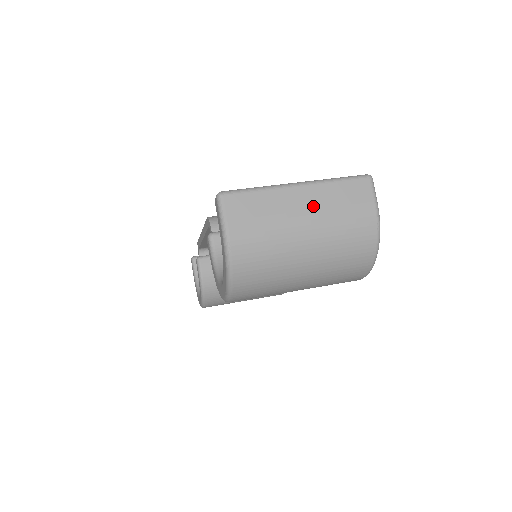
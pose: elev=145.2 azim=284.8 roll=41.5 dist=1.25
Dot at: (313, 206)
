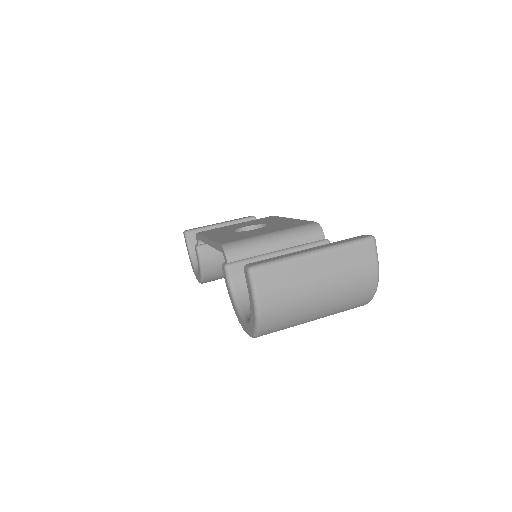
Dot at: (327, 271)
